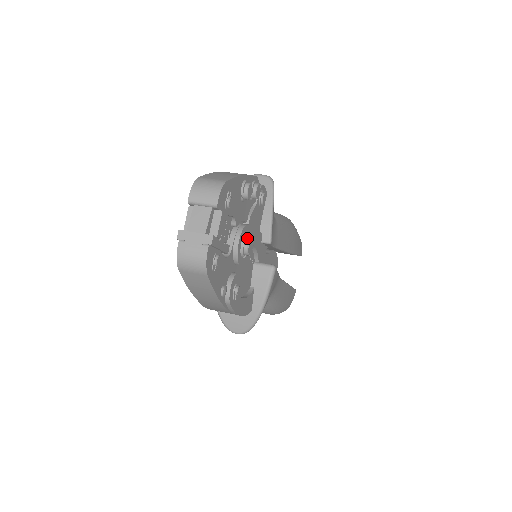
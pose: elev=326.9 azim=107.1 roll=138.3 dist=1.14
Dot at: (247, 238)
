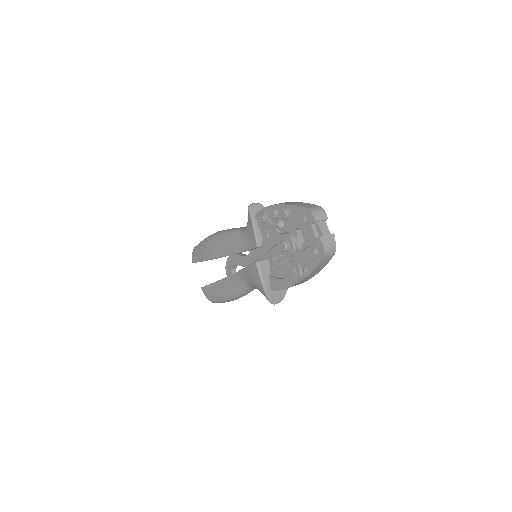
Dot at: occluded
